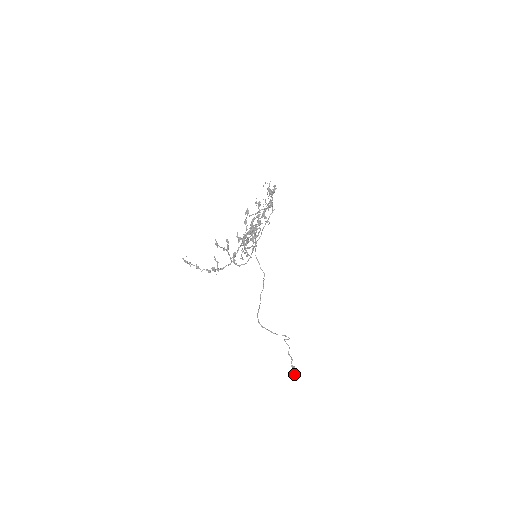
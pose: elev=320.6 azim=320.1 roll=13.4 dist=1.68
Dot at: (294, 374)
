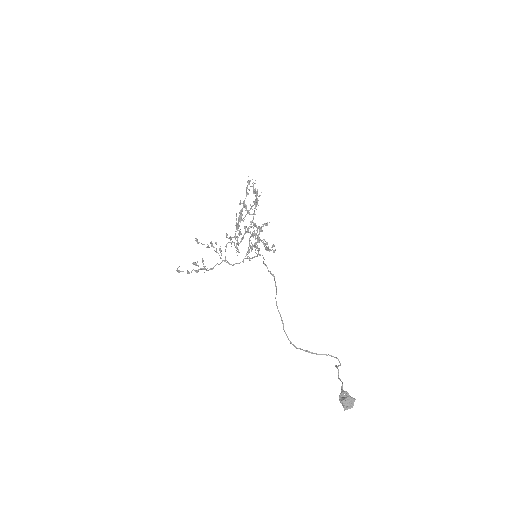
Dot at: (343, 399)
